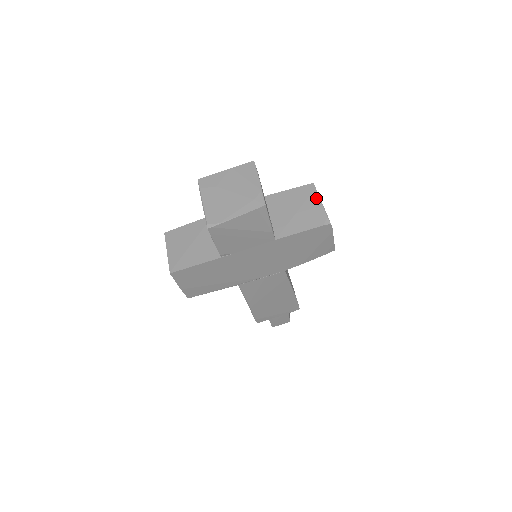
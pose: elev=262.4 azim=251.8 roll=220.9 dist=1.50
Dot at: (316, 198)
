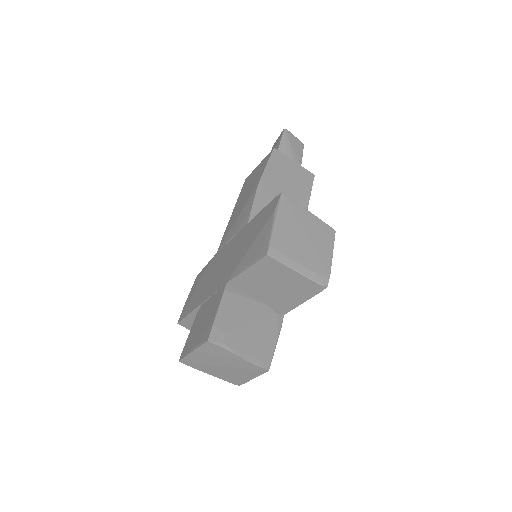
Dot at: (287, 270)
